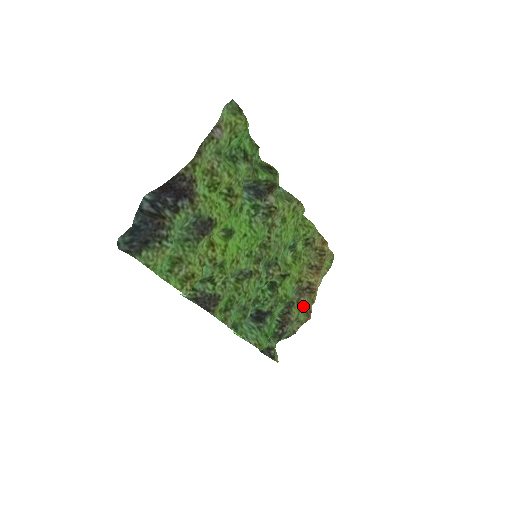
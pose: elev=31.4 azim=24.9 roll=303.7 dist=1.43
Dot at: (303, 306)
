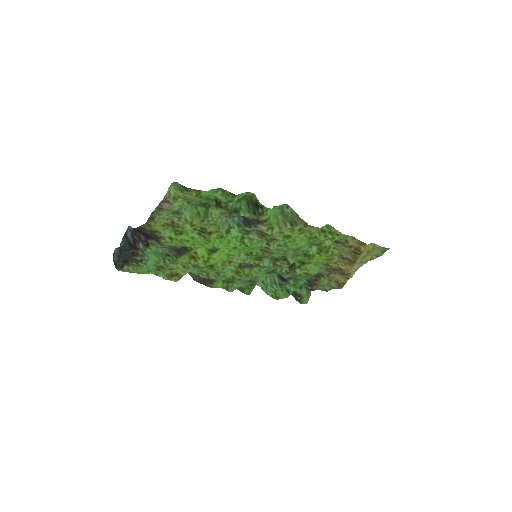
Dot at: (335, 279)
